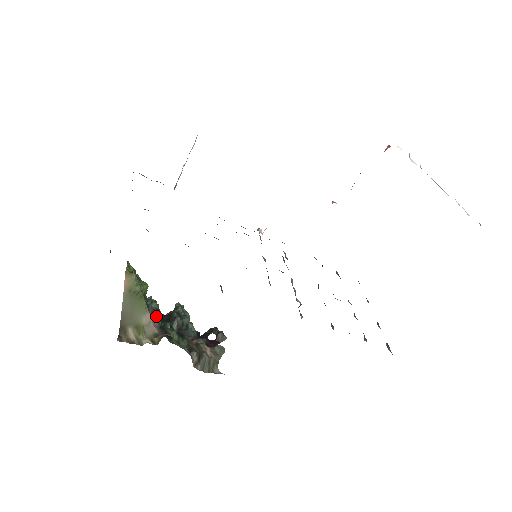
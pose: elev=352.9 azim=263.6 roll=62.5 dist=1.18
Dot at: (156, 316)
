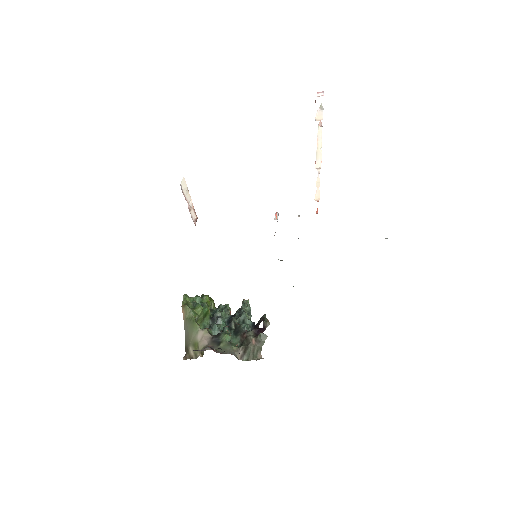
Dot at: (219, 323)
